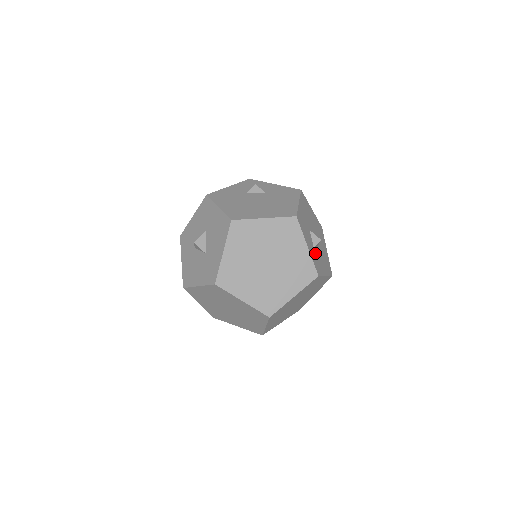
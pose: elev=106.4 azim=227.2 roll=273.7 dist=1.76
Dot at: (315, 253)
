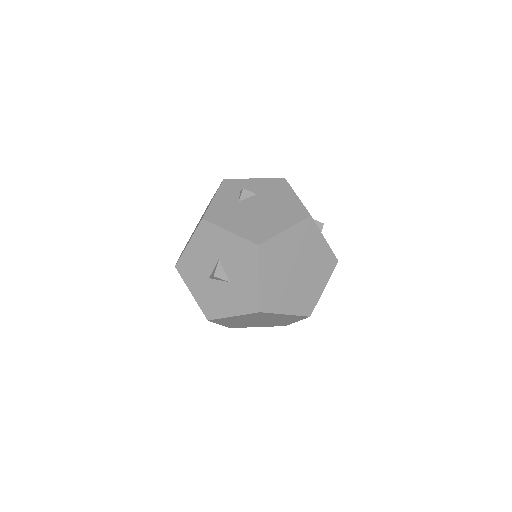
Dot at: occluded
